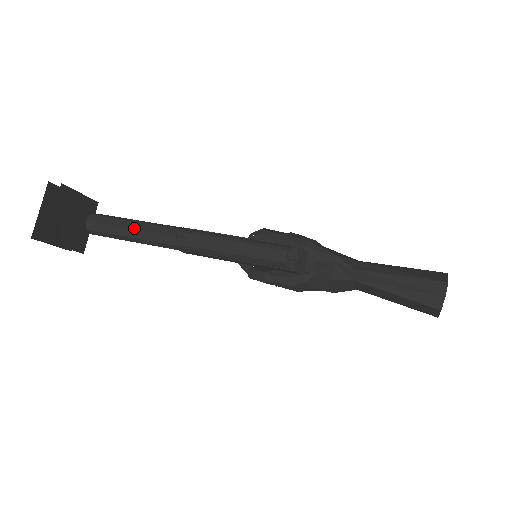
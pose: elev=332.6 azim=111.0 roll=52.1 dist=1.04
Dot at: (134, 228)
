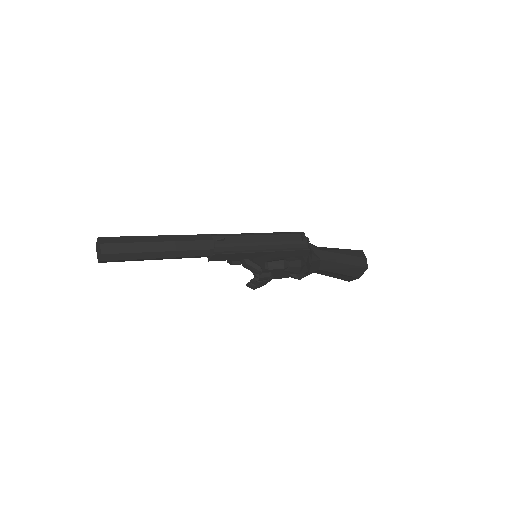
Dot at: (166, 241)
